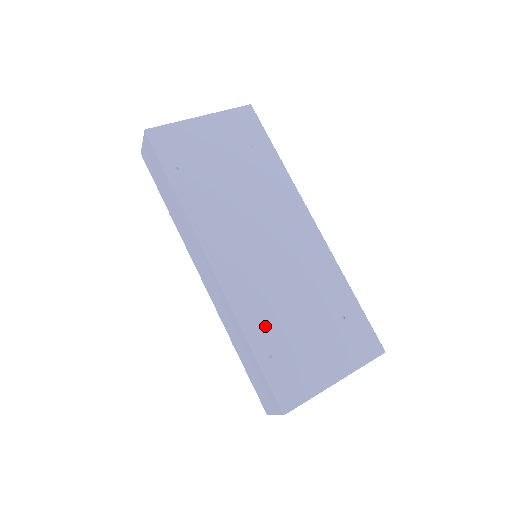
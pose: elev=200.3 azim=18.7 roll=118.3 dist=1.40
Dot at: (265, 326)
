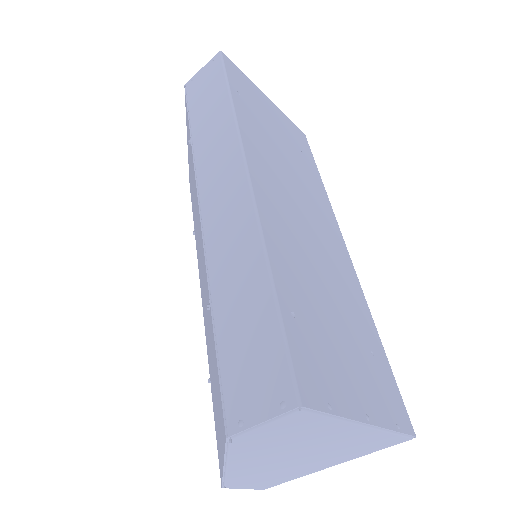
Dot at: (292, 278)
